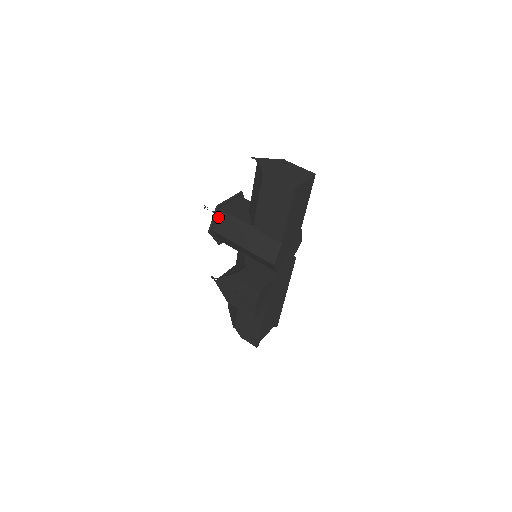
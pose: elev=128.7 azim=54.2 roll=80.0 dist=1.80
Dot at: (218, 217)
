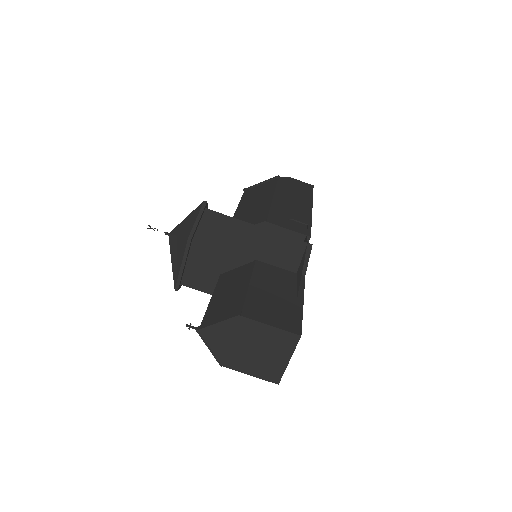
Dot at: occluded
